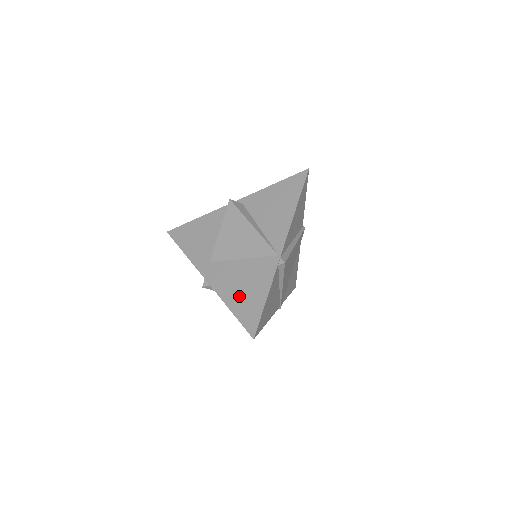
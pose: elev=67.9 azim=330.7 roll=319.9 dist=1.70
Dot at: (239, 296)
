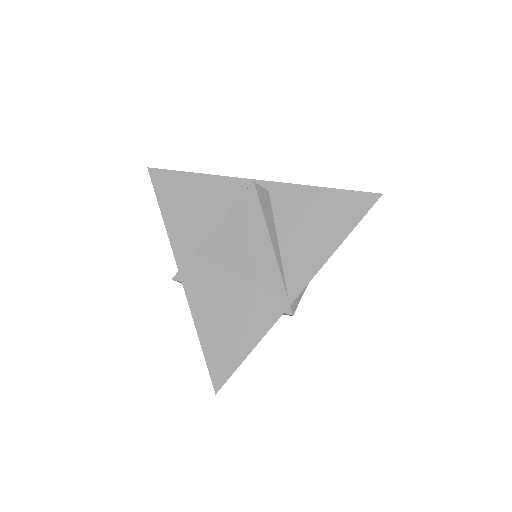
Dot at: (217, 326)
